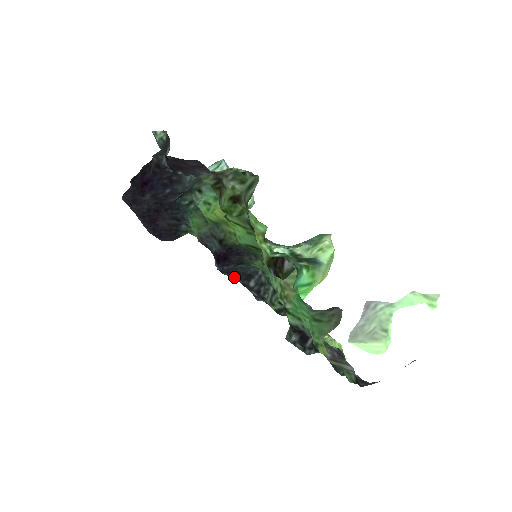
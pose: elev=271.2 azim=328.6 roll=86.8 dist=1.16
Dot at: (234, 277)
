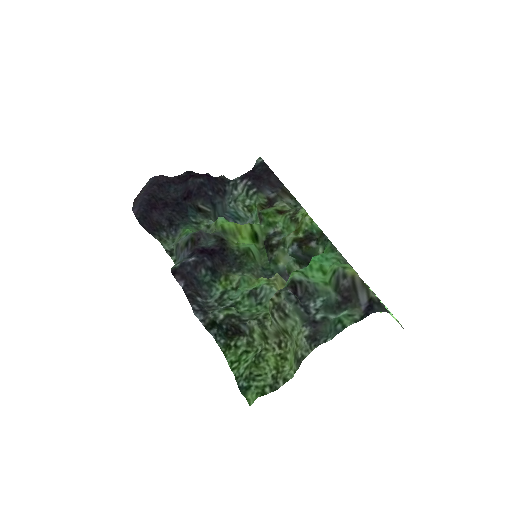
Dot at: (184, 286)
